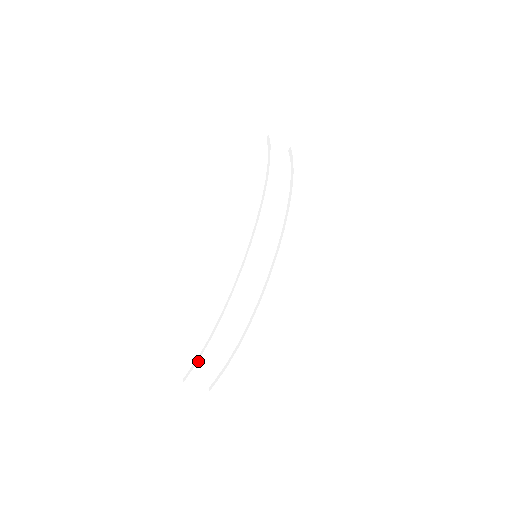
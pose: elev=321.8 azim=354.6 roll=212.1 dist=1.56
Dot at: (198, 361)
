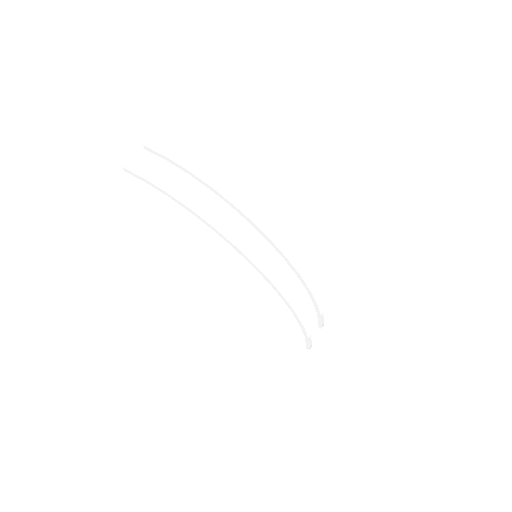
Dot at: (308, 339)
